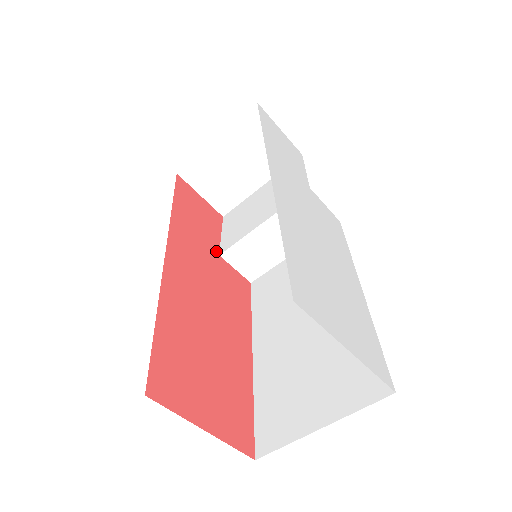
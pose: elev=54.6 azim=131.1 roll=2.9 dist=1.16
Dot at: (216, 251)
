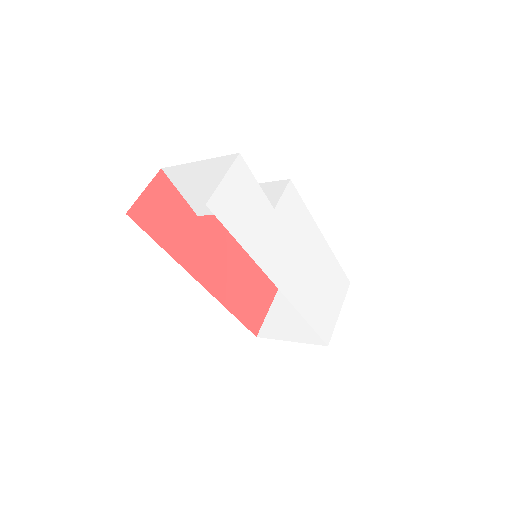
Dot at: (195, 217)
